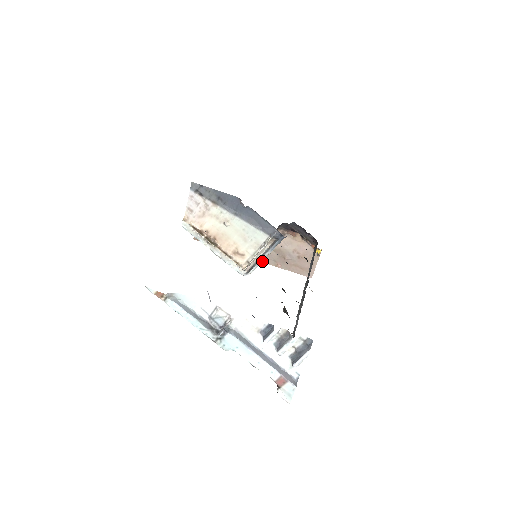
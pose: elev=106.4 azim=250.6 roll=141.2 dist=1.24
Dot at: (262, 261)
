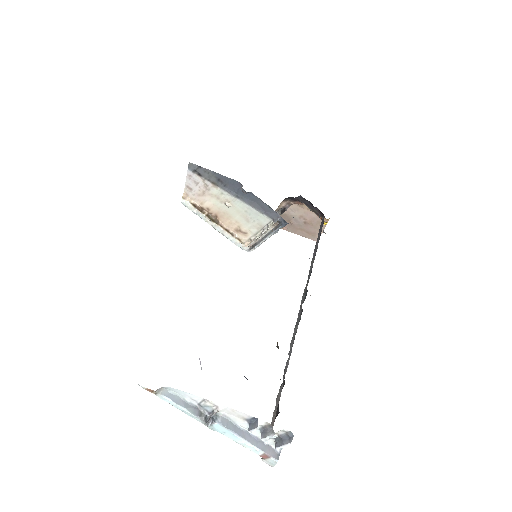
Dot at: occluded
